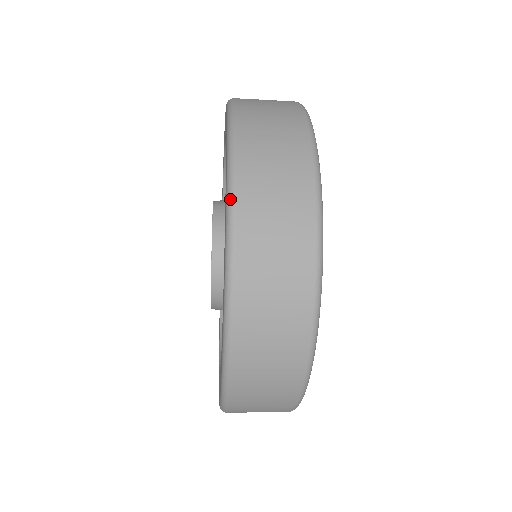
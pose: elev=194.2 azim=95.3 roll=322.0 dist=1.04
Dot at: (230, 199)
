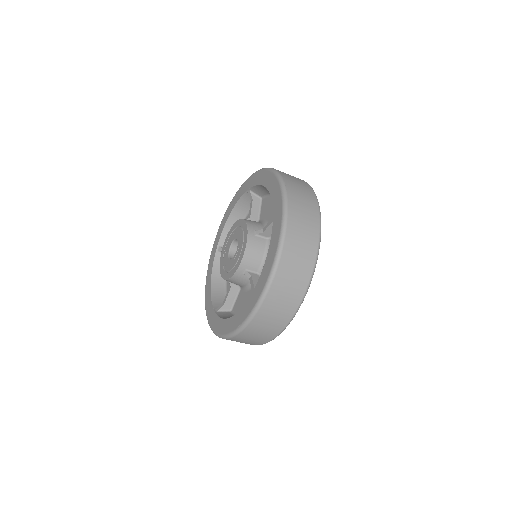
Dot at: (284, 226)
